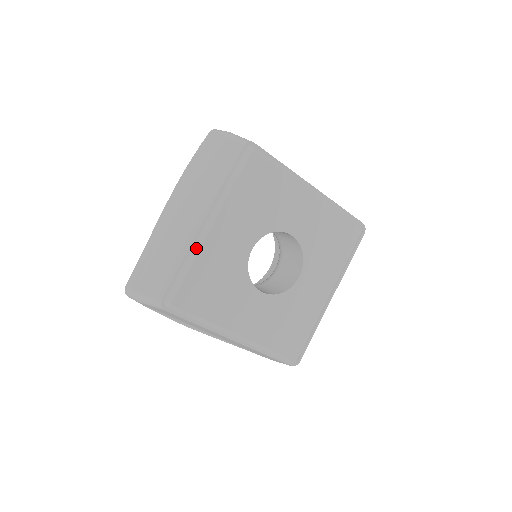
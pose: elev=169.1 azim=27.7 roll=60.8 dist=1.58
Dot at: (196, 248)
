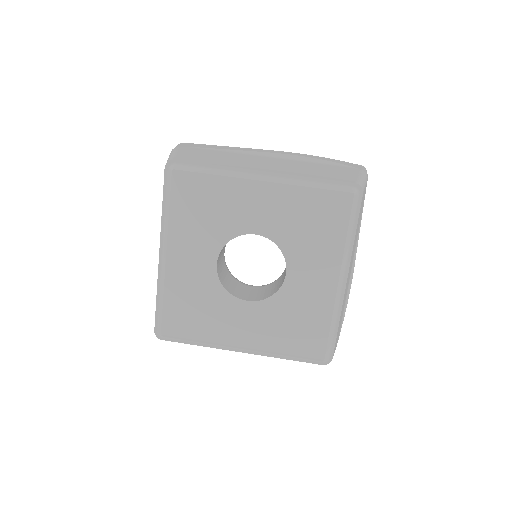
Dot at: (162, 280)
